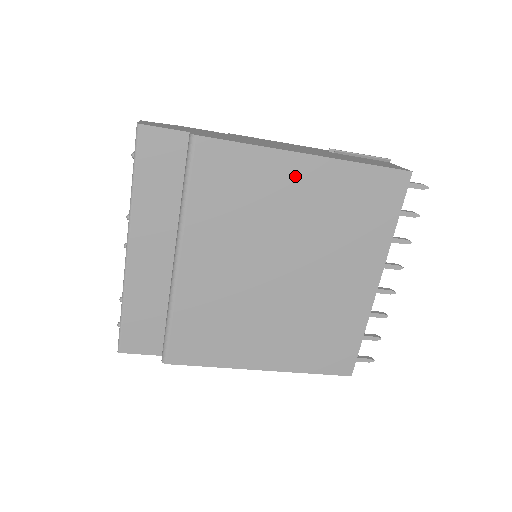
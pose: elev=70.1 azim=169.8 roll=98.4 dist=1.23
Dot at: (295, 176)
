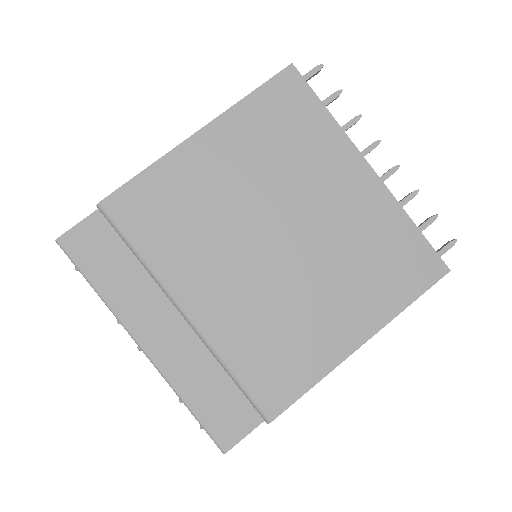
Dot at: (206, 156)
